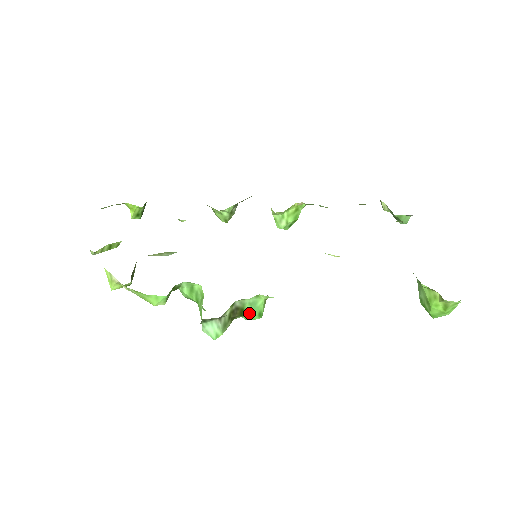
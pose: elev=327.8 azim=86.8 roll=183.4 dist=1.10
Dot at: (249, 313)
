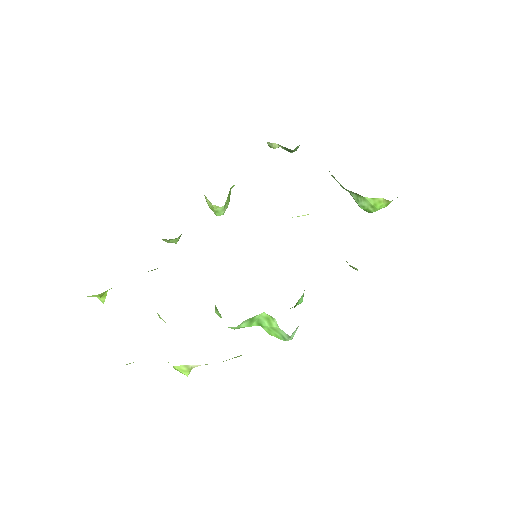
Dot at: (299, 302)
